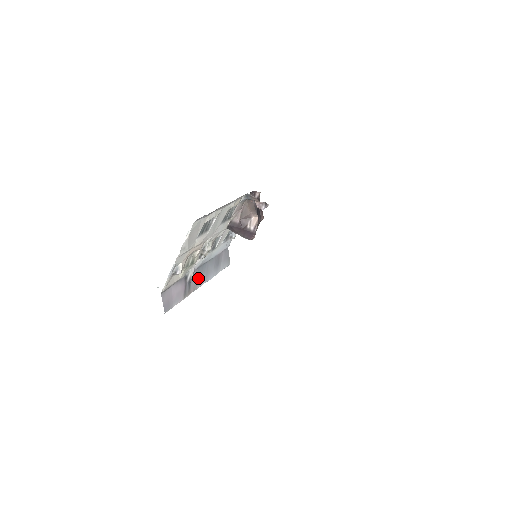
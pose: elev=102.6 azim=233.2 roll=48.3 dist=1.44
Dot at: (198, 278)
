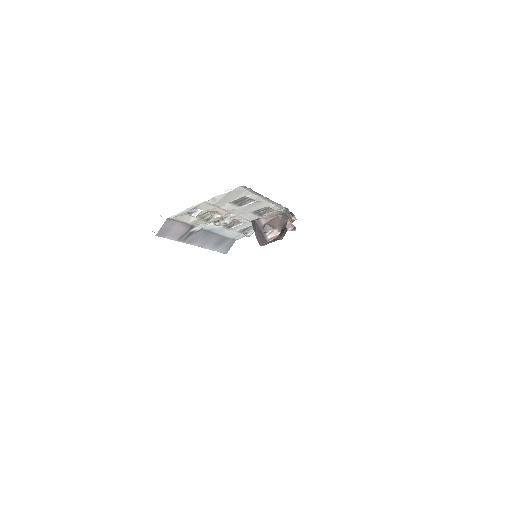
Dot at: (199, 237)
